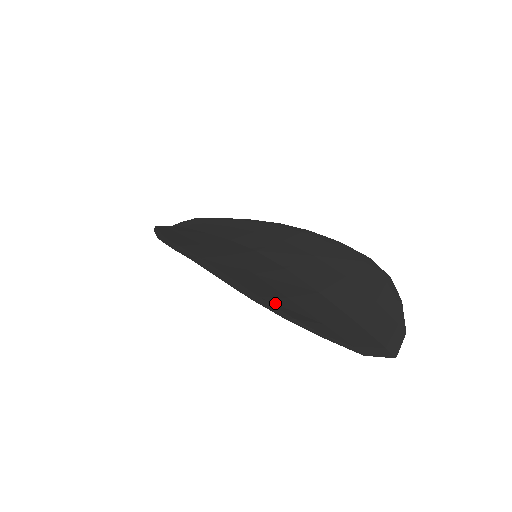
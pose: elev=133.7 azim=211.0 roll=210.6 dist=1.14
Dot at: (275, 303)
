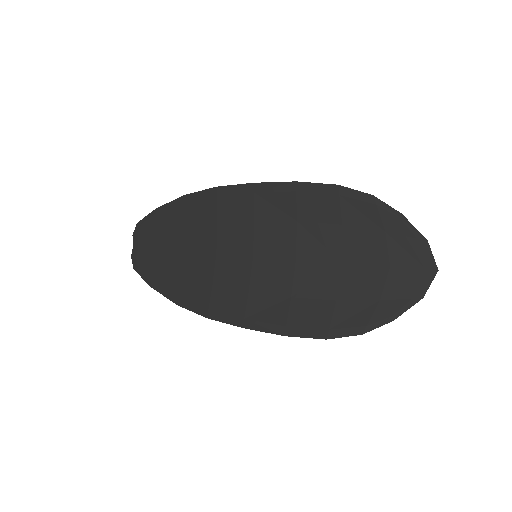
Dot at: (340, 322)
